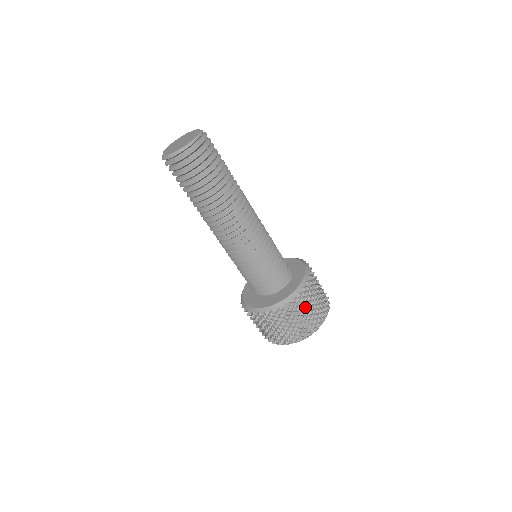
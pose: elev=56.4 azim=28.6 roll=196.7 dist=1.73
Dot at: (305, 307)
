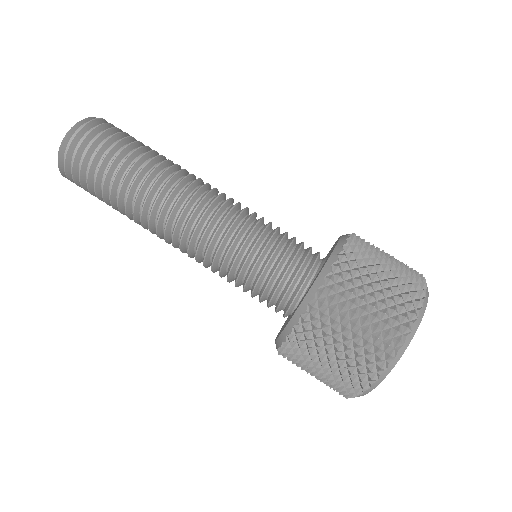
Dot at: (371, 265)
